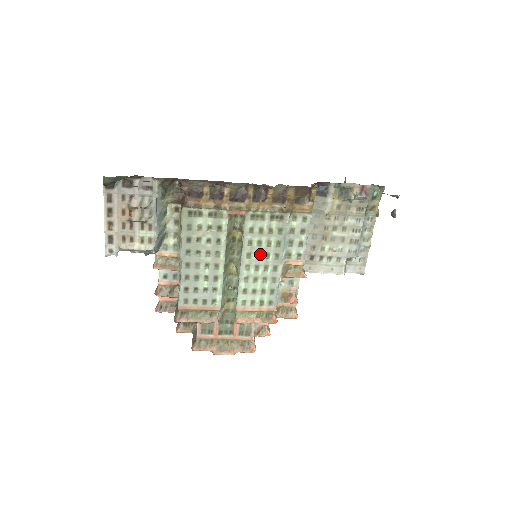
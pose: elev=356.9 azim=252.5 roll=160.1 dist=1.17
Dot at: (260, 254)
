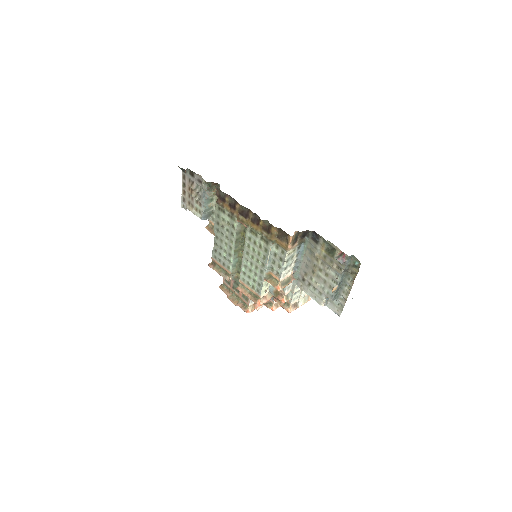
Dot at: (254, 257)
